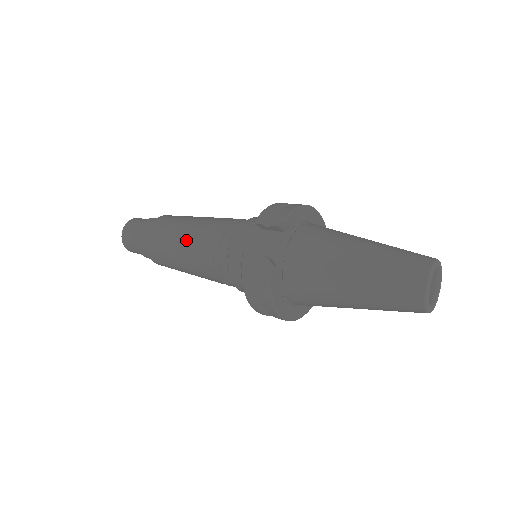
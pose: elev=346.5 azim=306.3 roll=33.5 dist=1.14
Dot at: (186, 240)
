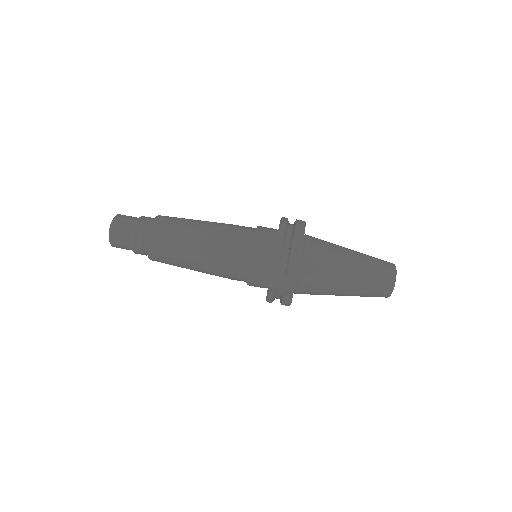
Dot at: (198, 265)
